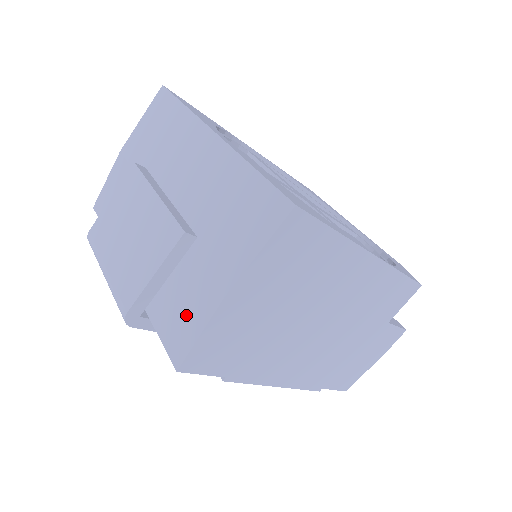
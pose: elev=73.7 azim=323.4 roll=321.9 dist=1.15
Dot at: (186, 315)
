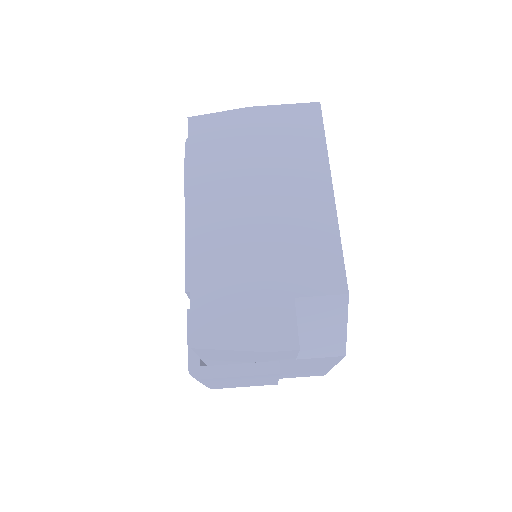
Dot at: occluded
